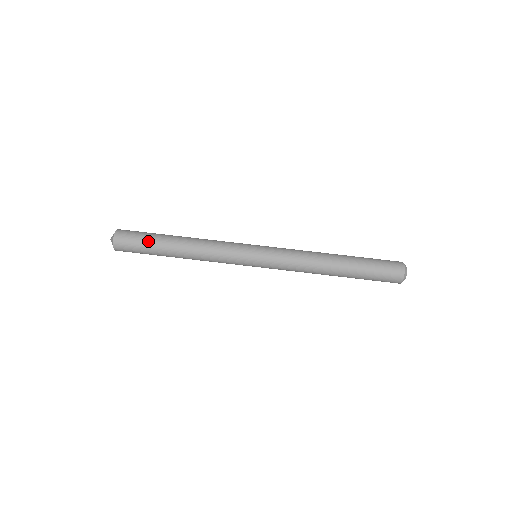
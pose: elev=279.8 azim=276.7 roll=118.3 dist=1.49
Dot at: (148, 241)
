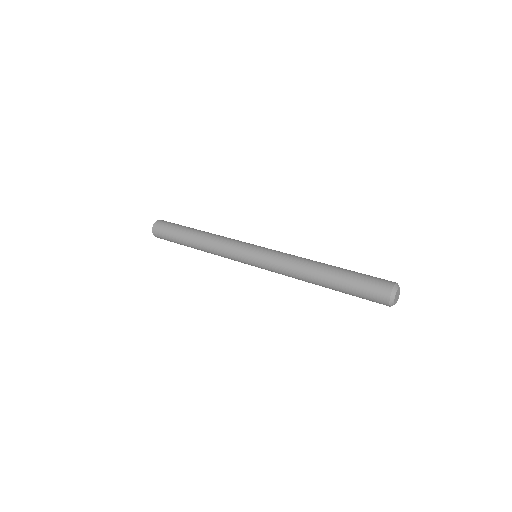
Dot at: (176, 228)
